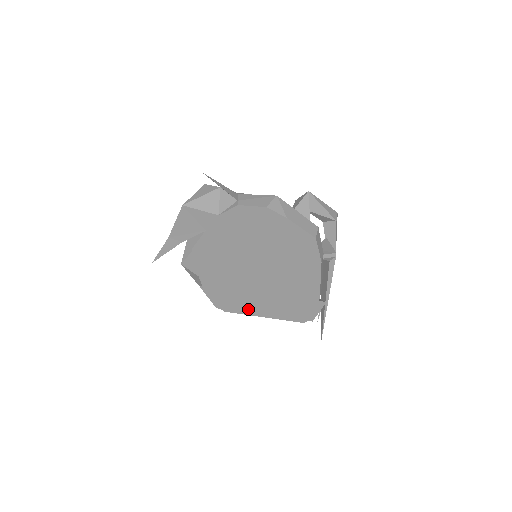
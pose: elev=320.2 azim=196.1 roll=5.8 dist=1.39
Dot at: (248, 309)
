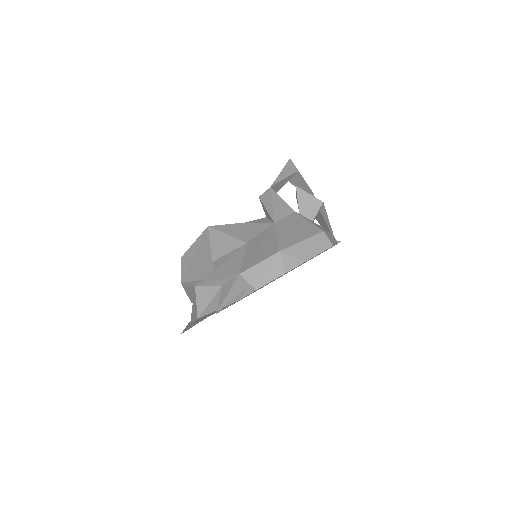
Dot at: occluded
